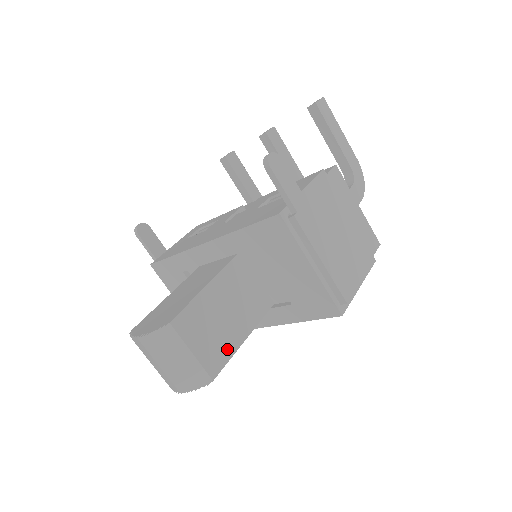
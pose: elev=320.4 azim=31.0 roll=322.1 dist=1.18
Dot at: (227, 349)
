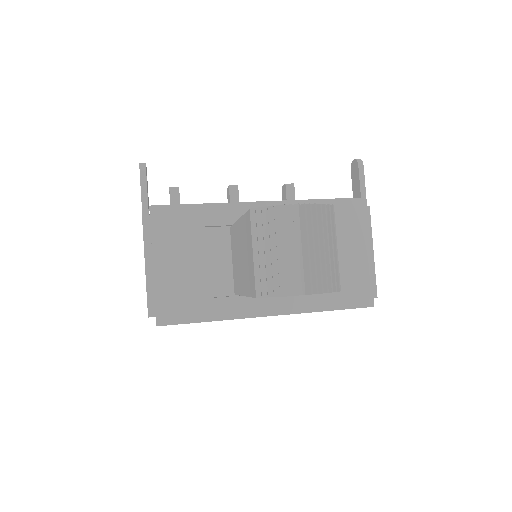
Dot at: occluded
